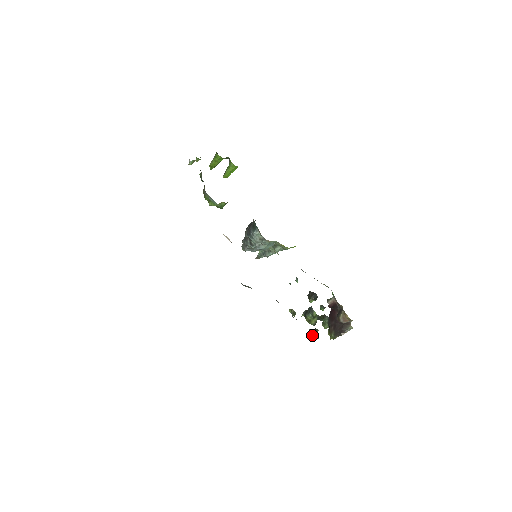
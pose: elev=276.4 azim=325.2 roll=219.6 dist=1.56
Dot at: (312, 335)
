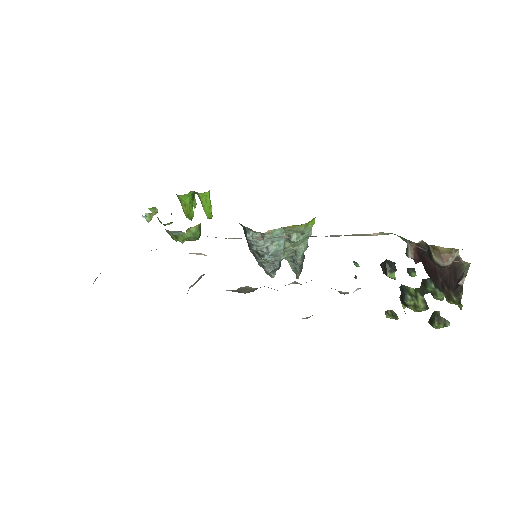
Dot at: (437, 326)
